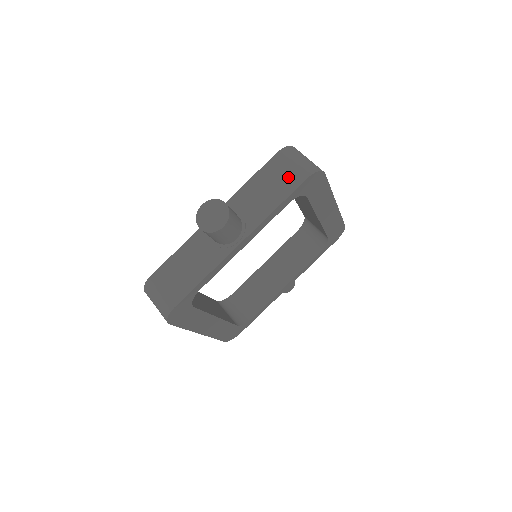
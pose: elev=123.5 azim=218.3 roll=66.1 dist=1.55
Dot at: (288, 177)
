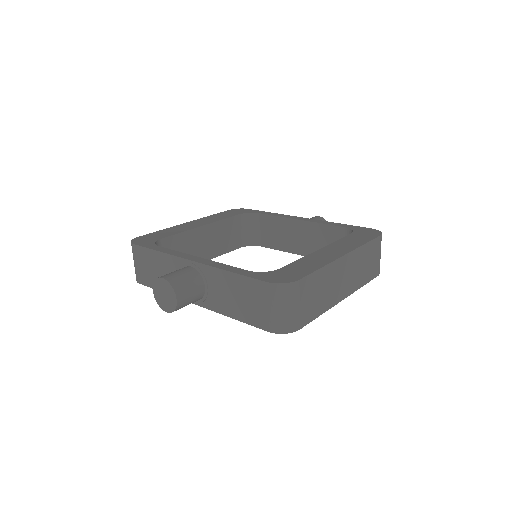
Dot at: (257, 311)
